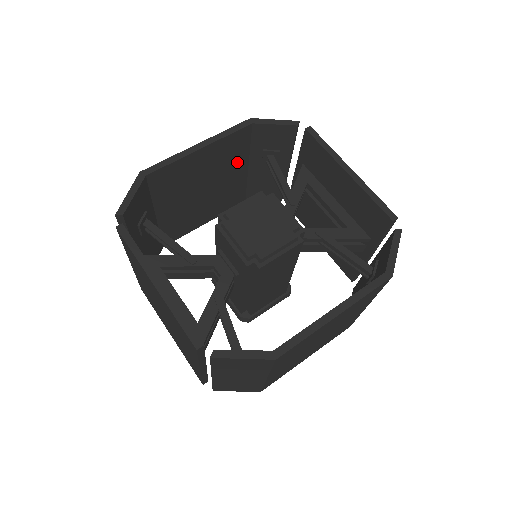
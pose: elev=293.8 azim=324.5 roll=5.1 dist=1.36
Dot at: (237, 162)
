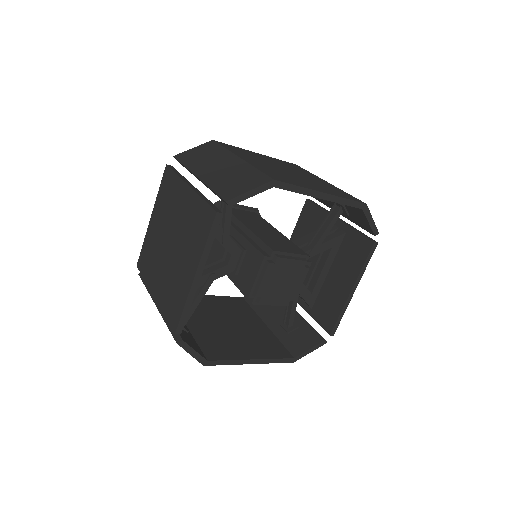
Dot at: occluded
